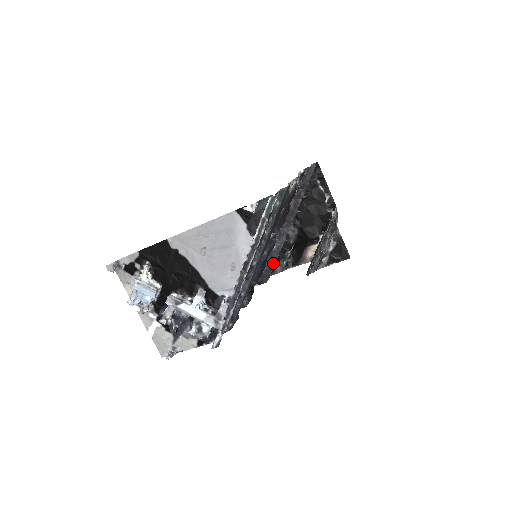
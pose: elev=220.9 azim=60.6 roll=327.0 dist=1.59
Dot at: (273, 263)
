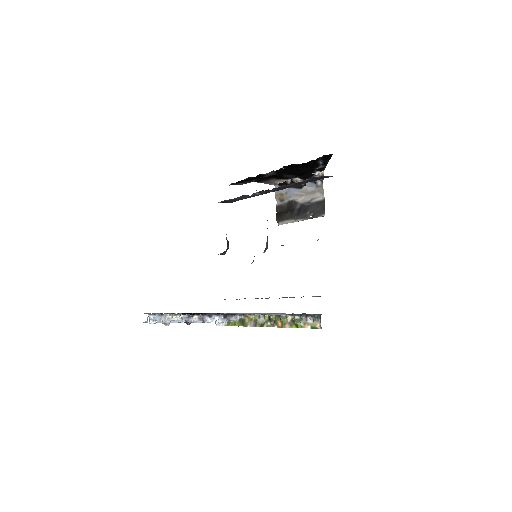
Dot at: occluded
